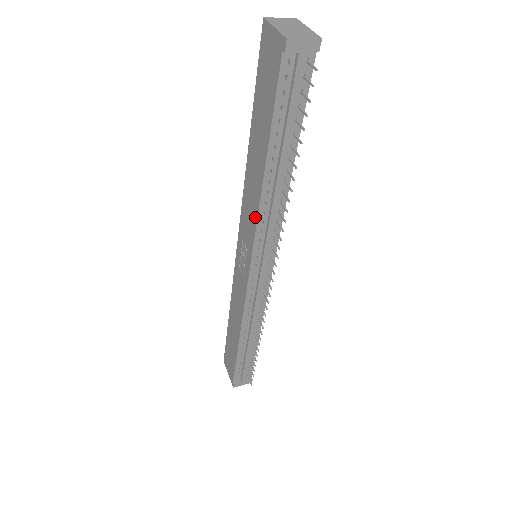
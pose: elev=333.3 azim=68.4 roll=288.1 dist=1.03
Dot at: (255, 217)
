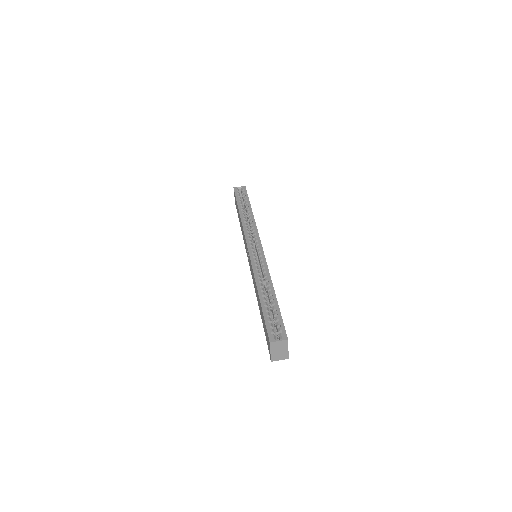
Dot at: (254, 287)
